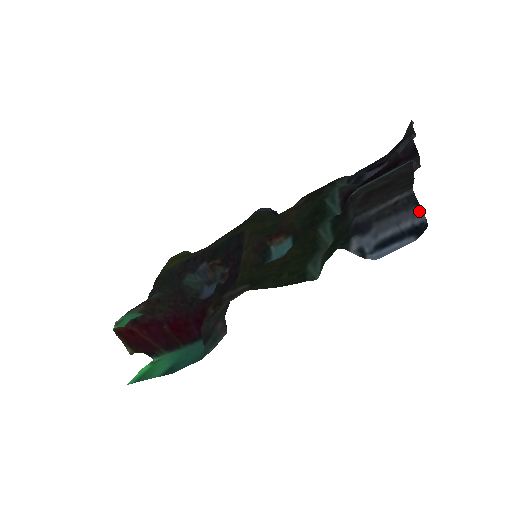
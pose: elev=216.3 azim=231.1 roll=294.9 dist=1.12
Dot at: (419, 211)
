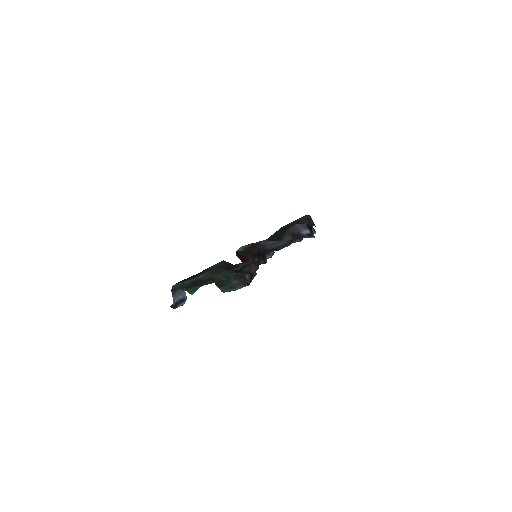
Dot at: (173, 297)
